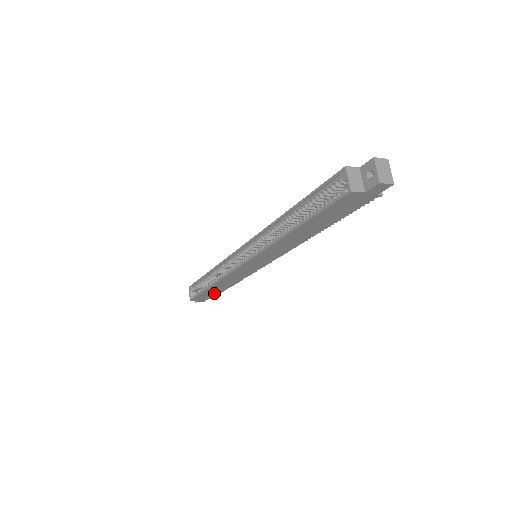
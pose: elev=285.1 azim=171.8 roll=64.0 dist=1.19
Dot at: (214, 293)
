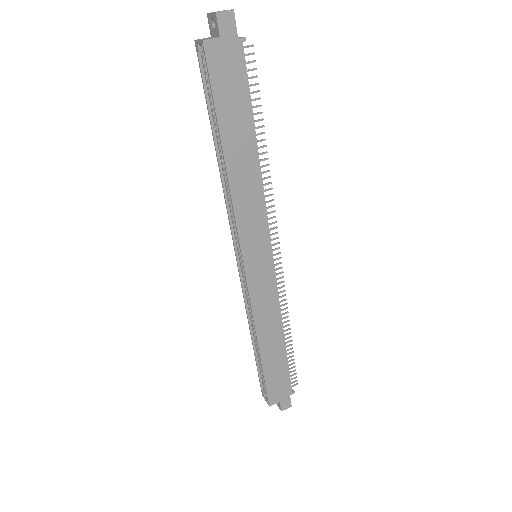
Dot at: (281, 372)
